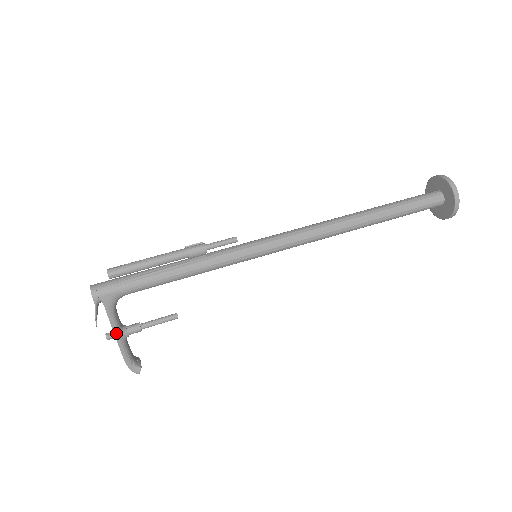
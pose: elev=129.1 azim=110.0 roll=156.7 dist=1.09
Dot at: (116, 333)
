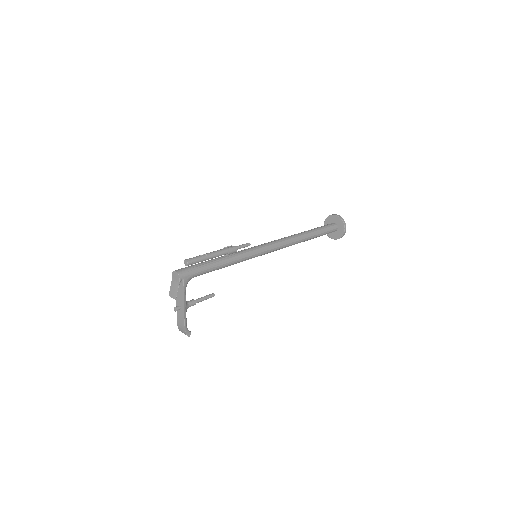
Dot at: (185, 305)
